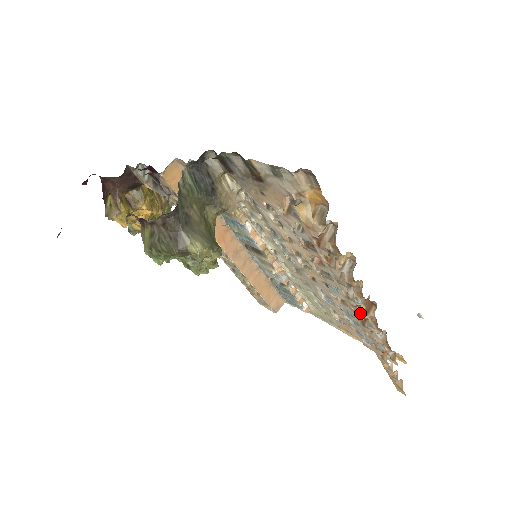
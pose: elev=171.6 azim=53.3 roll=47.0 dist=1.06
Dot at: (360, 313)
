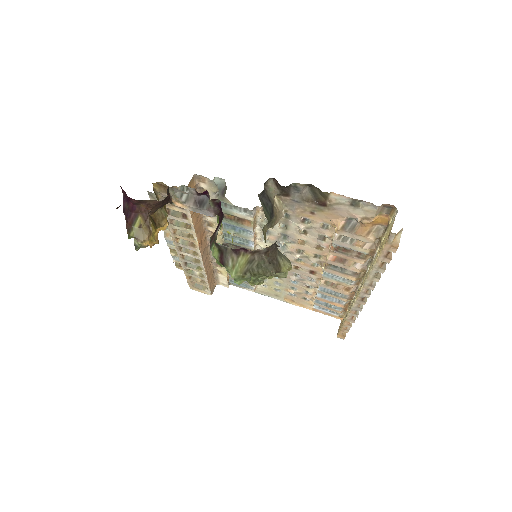
Dot at: (369, 293)
